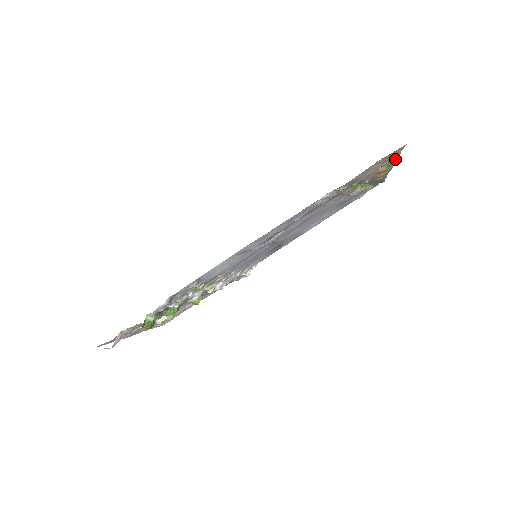
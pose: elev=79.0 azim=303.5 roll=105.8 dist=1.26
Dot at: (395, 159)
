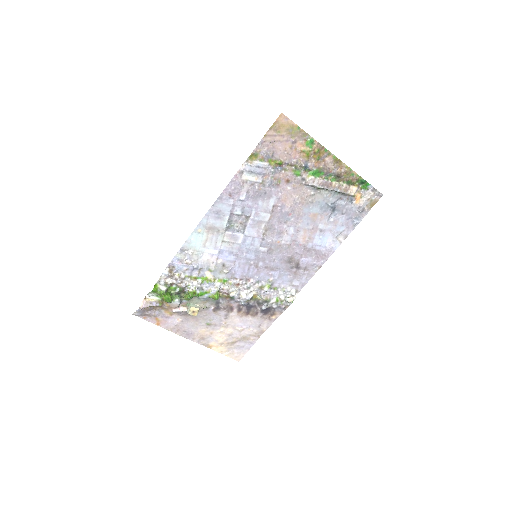
Dot at: (309, 137)
